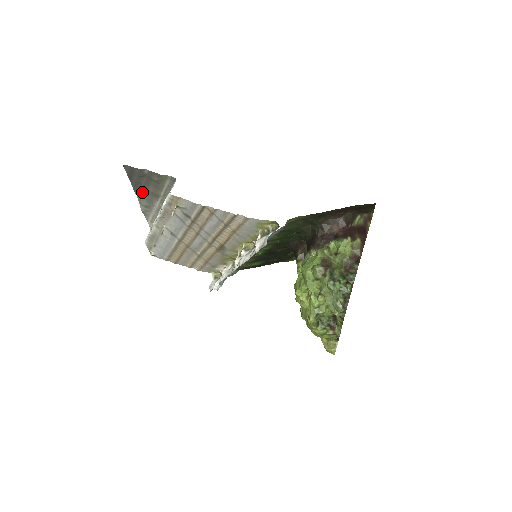
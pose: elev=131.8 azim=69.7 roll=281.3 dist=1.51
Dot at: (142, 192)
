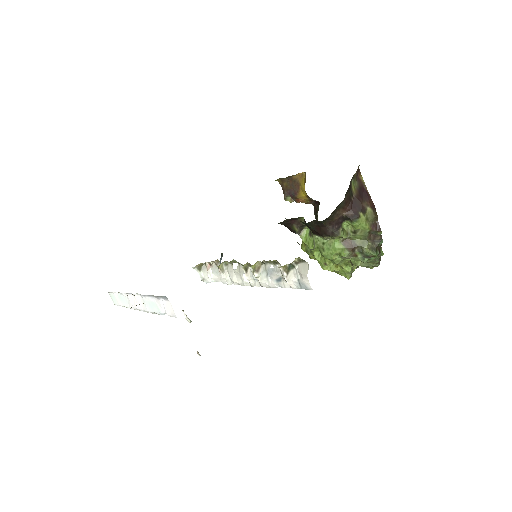
Dot at: occluded
